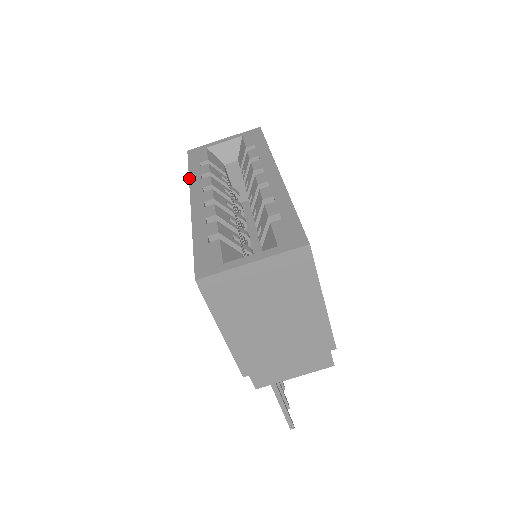
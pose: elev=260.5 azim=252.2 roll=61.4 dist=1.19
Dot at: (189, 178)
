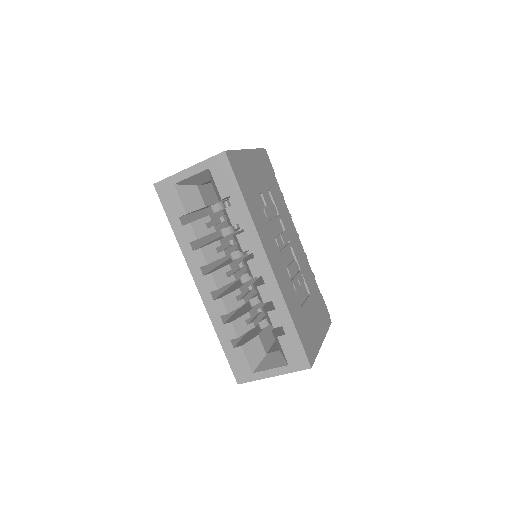
Dot at: (179, 246)
